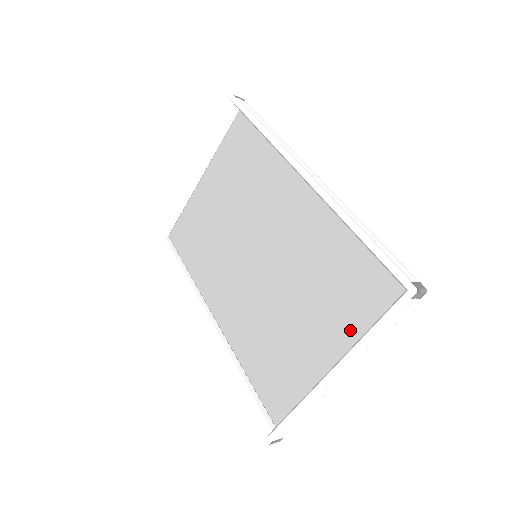
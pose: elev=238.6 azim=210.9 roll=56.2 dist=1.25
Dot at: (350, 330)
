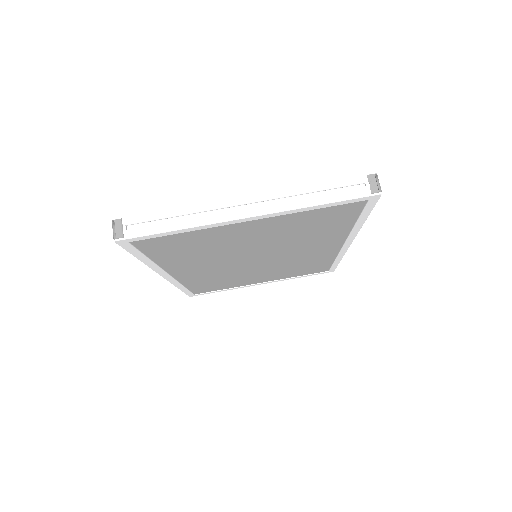
Dot at: (288, 216)
